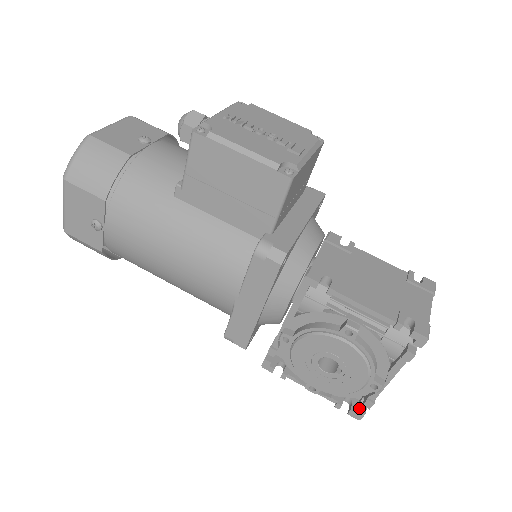
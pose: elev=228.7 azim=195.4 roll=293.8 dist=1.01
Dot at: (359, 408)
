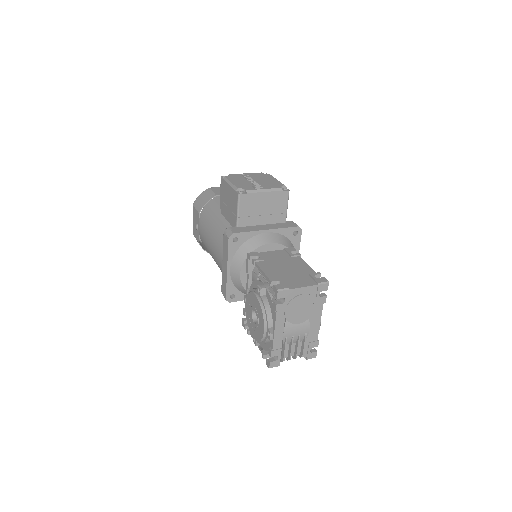
Dot at: (270, 358)
